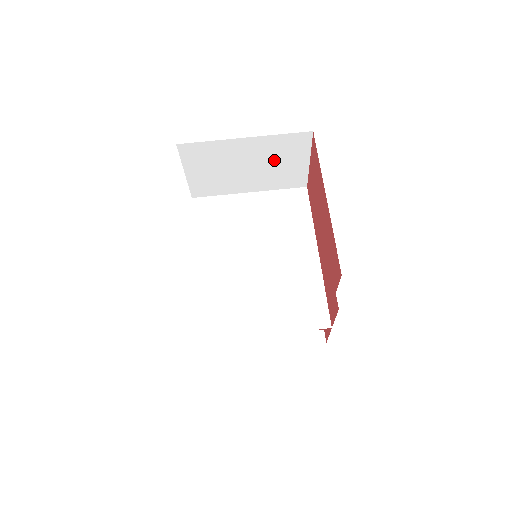
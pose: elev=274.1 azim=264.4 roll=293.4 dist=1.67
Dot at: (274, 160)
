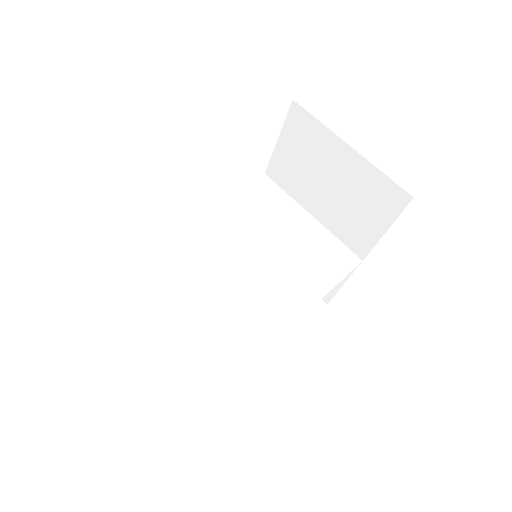
Dot at: (357, 199)
